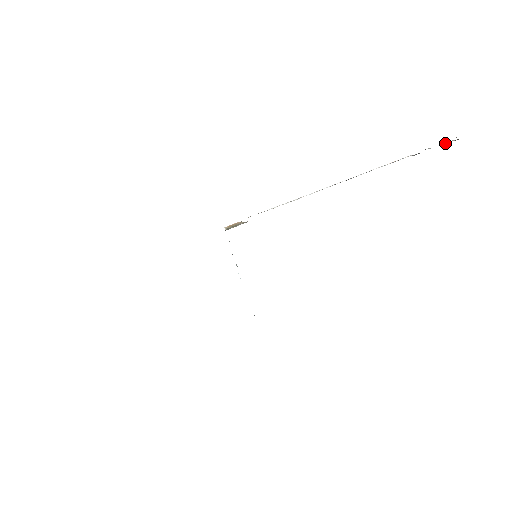
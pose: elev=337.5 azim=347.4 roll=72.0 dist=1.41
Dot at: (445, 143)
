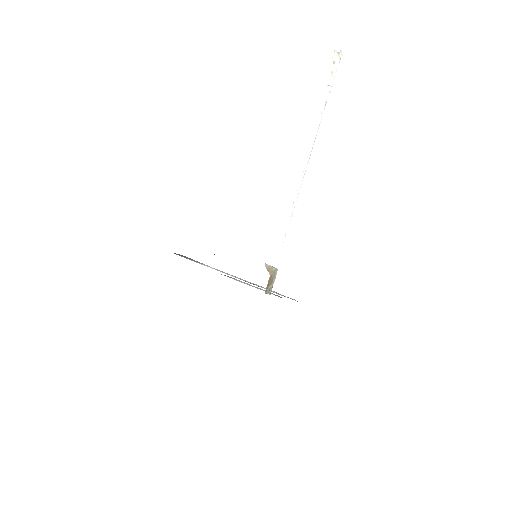
Dot at: (338, 64)
